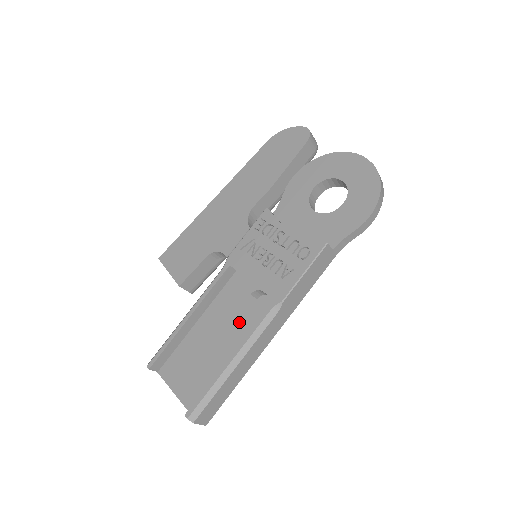
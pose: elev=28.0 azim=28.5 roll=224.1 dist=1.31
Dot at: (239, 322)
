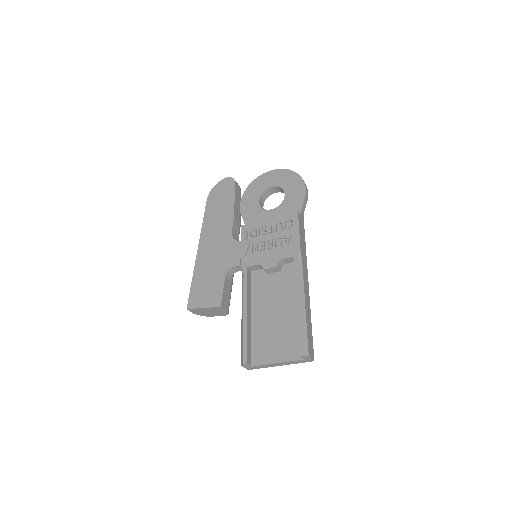
Dot at: (281, 290)
